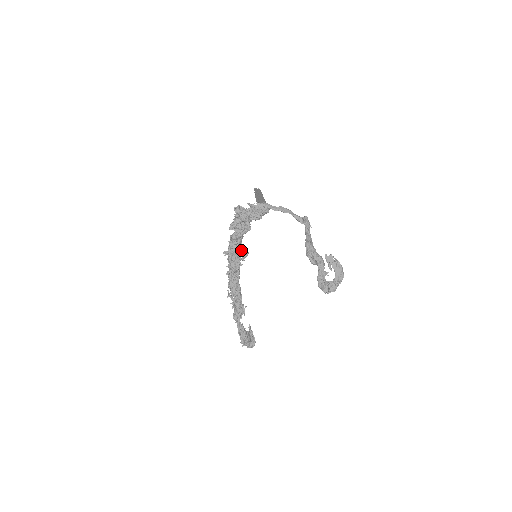
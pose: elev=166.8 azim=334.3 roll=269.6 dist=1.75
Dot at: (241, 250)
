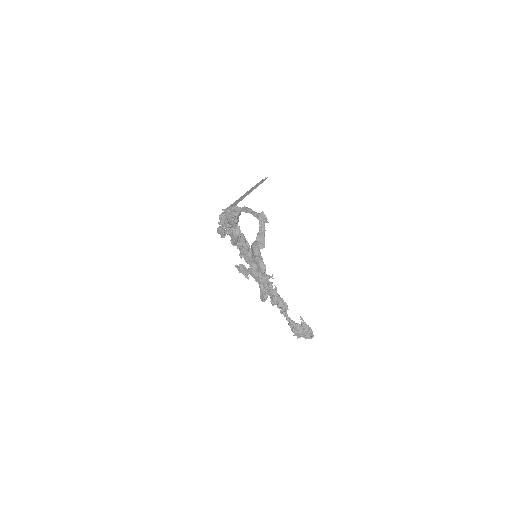
Dot at: occluded
